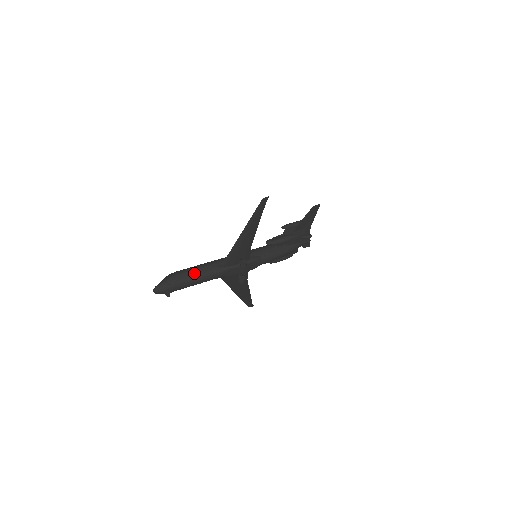
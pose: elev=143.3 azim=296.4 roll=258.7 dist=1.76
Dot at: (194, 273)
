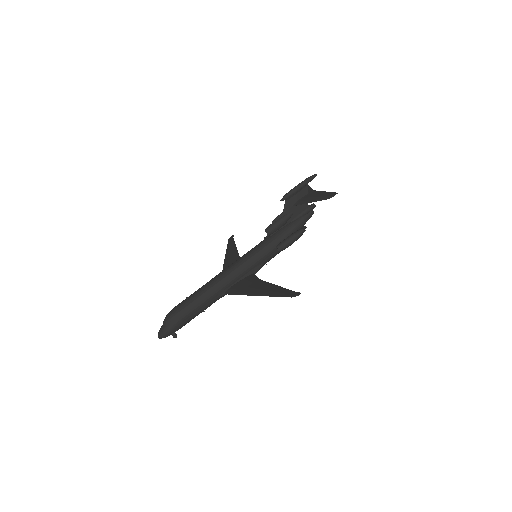
Dot at: (198, 311)
